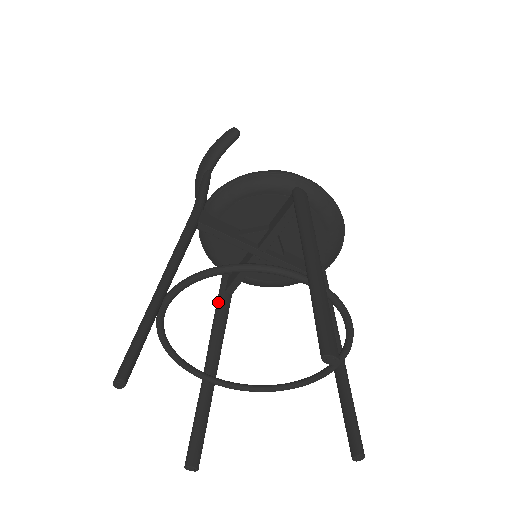
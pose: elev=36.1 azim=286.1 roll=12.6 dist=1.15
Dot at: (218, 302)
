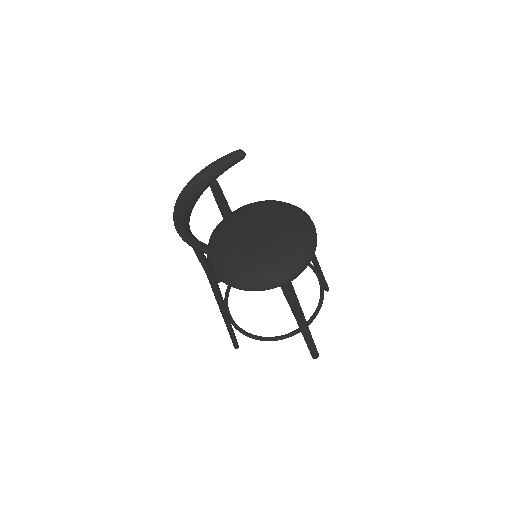
Dot at: occluded
